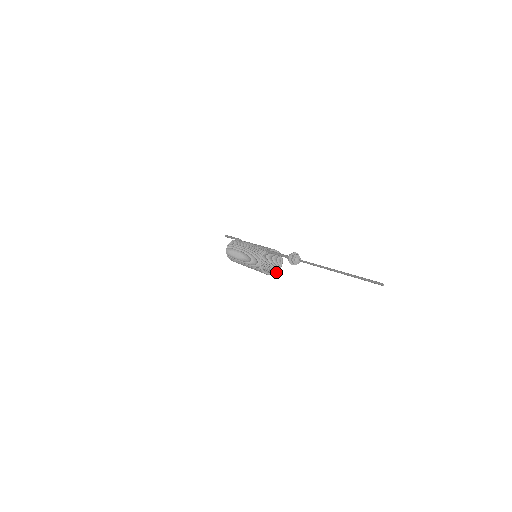
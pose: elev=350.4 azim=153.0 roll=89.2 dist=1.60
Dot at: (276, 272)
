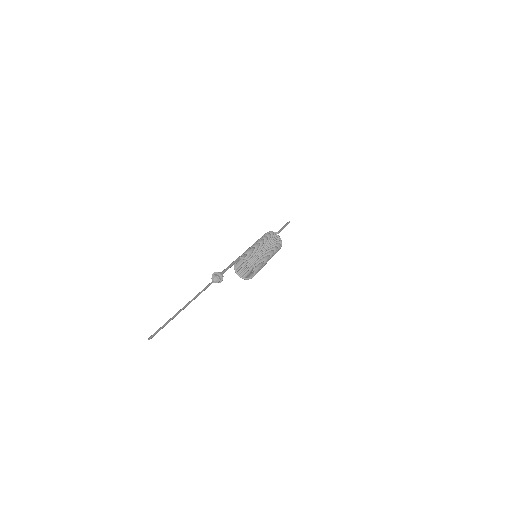
Dot at: occluded
